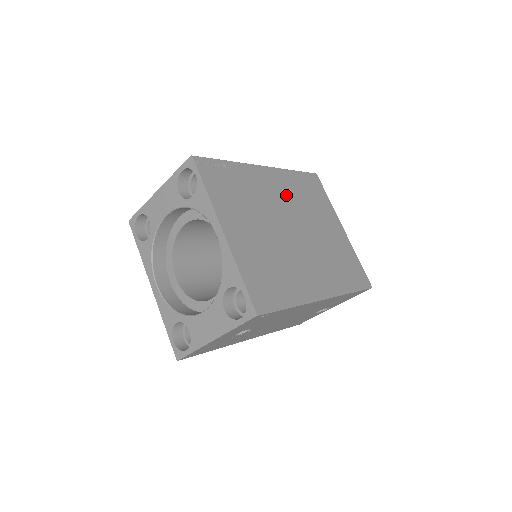
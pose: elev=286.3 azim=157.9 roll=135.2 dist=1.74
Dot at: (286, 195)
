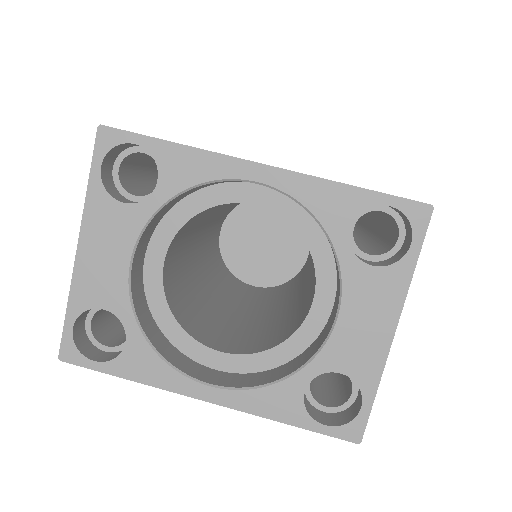
Dot at: occluded
